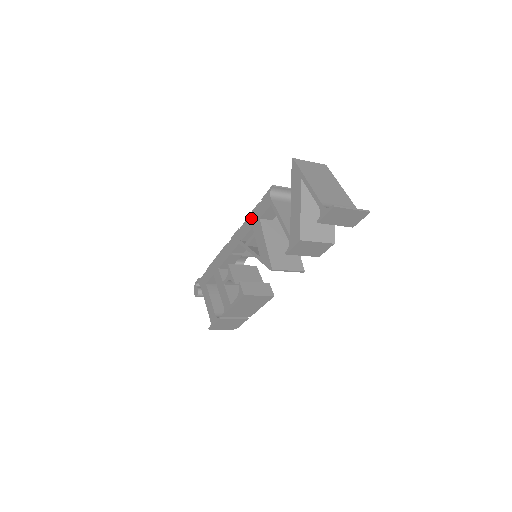
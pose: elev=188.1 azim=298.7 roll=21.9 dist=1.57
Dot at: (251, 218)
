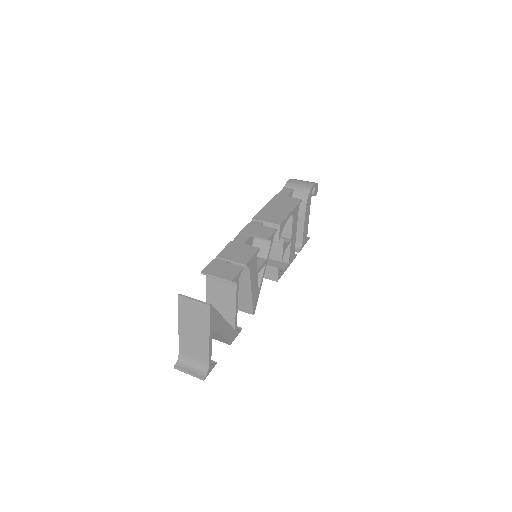
Dot at: occluded
